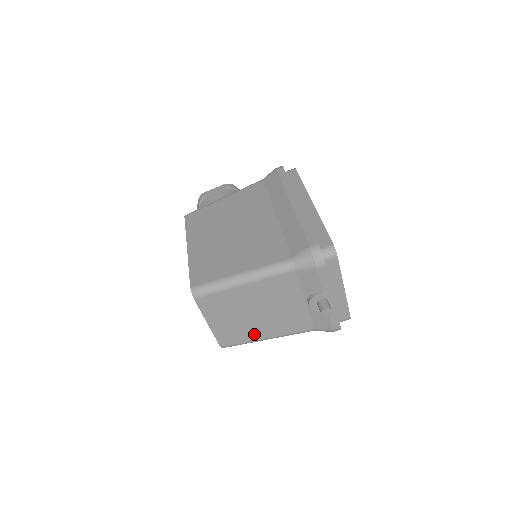
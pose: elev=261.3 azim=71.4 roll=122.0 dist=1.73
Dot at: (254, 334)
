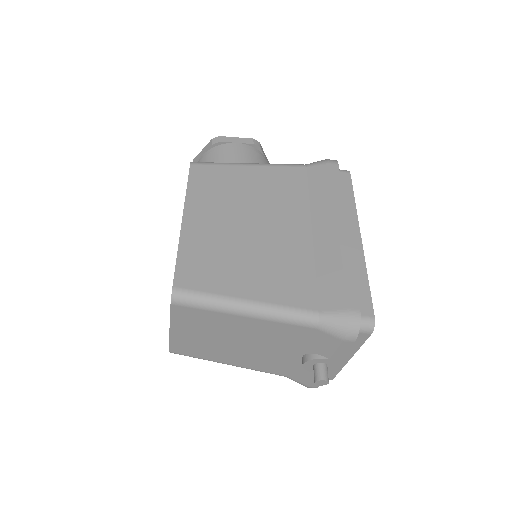
Dot at: (217, 356)
